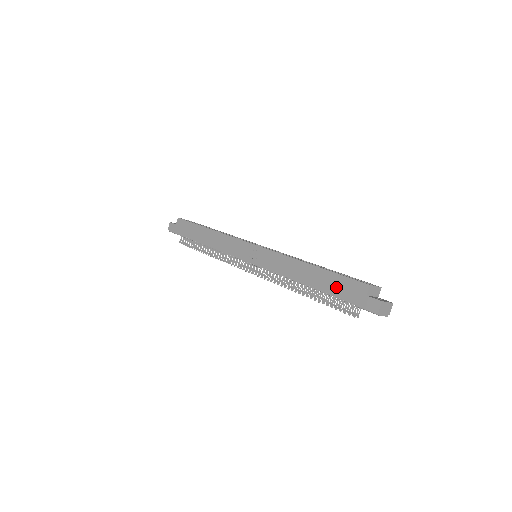
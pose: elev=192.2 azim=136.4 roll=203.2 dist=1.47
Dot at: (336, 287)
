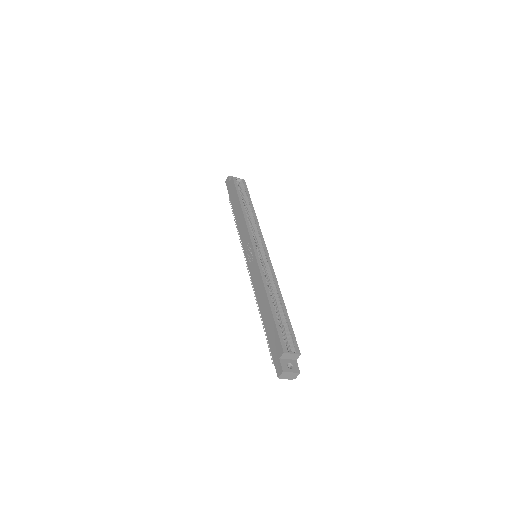
Dot at: (271, 334)
